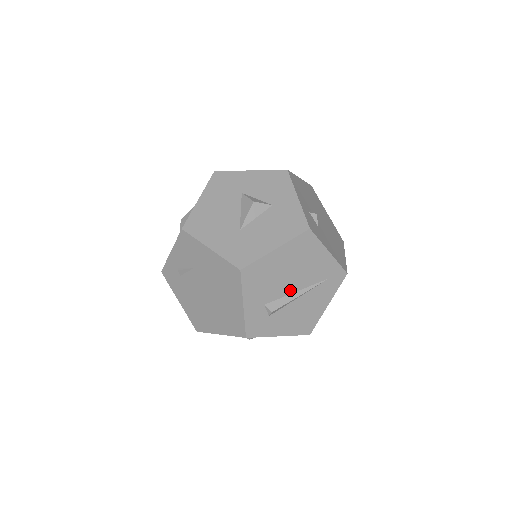
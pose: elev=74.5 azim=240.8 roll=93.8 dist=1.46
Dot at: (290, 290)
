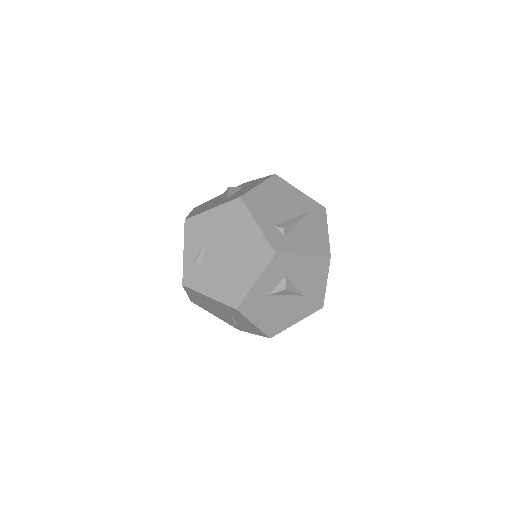
Dot at: (288, 216)
